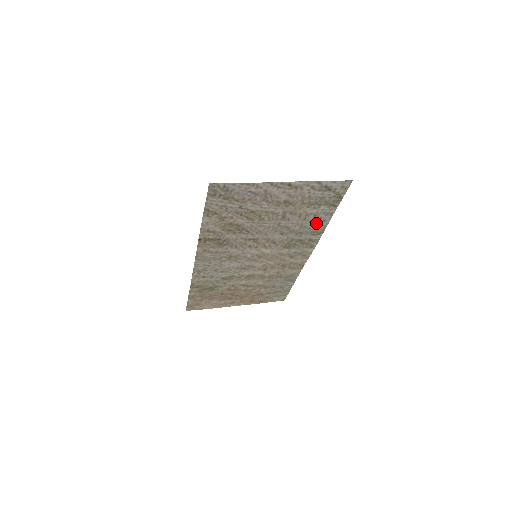
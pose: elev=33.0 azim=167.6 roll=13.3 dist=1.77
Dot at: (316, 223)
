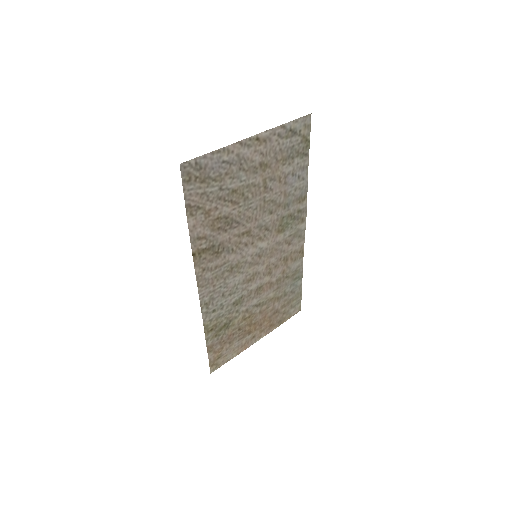
Dot at: (297, 185)
